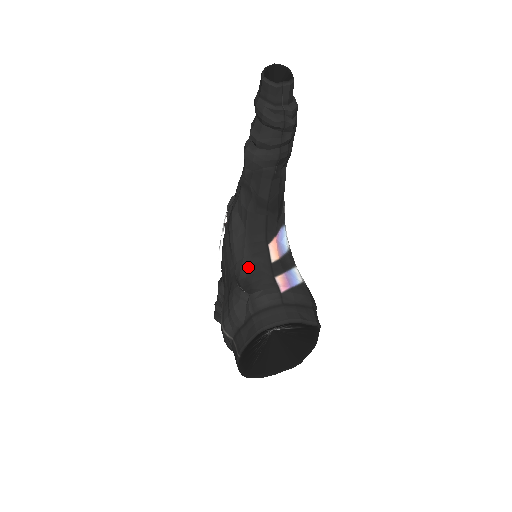
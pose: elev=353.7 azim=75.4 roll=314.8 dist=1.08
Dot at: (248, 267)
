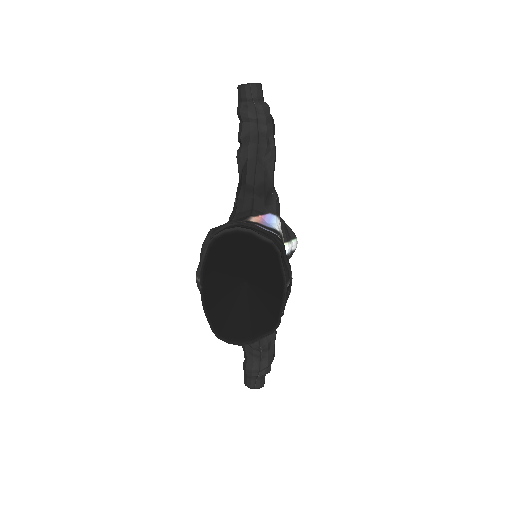
Dot at: occluded
